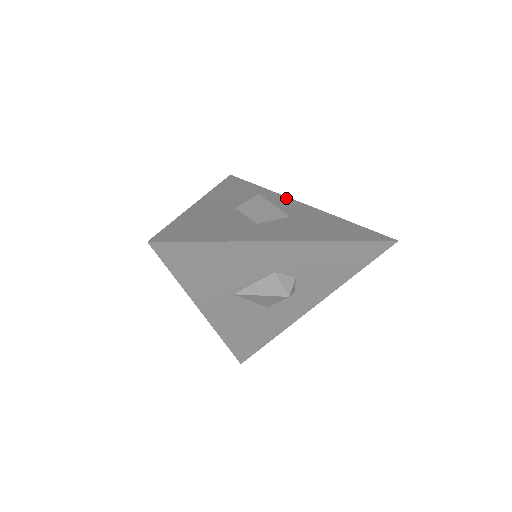
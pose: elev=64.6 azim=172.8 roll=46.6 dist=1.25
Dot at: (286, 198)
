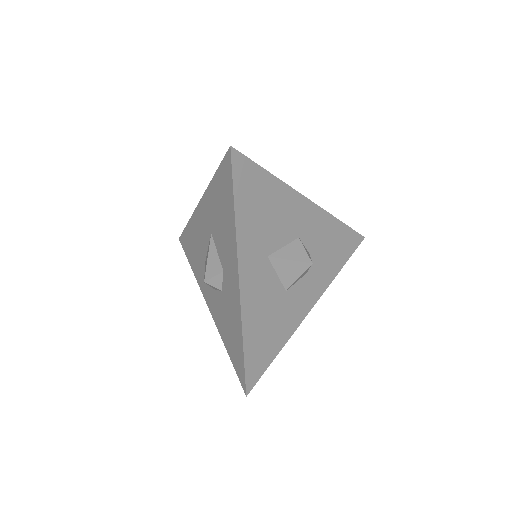
Dot at: occluded
